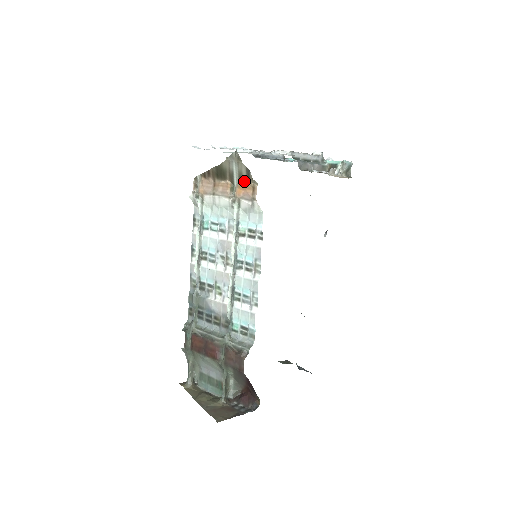
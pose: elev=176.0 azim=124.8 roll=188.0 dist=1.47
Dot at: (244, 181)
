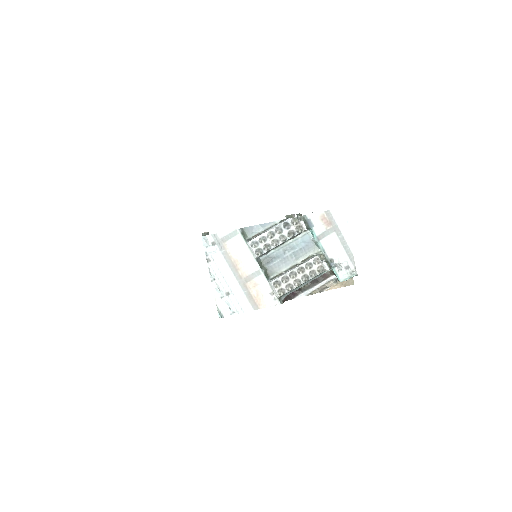
Dot at: occluded
